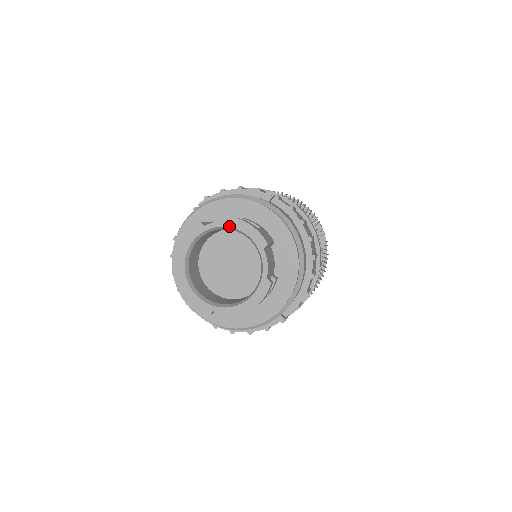
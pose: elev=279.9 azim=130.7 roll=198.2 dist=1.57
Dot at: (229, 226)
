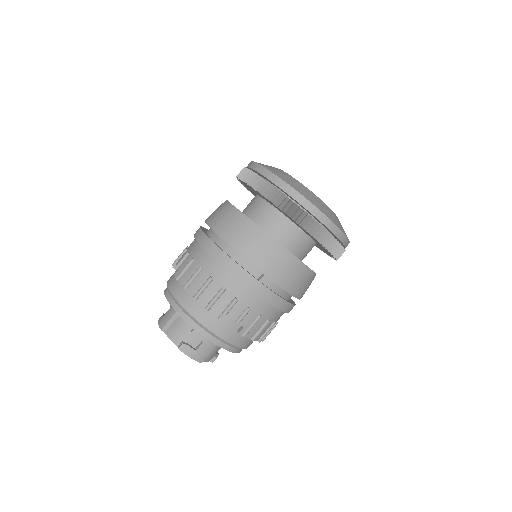
Dot at: (177, 345)
